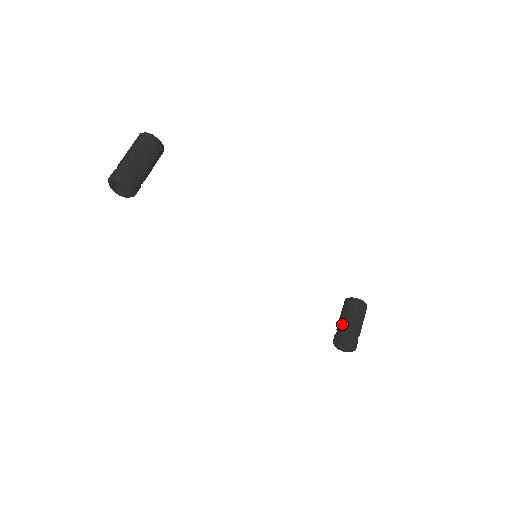
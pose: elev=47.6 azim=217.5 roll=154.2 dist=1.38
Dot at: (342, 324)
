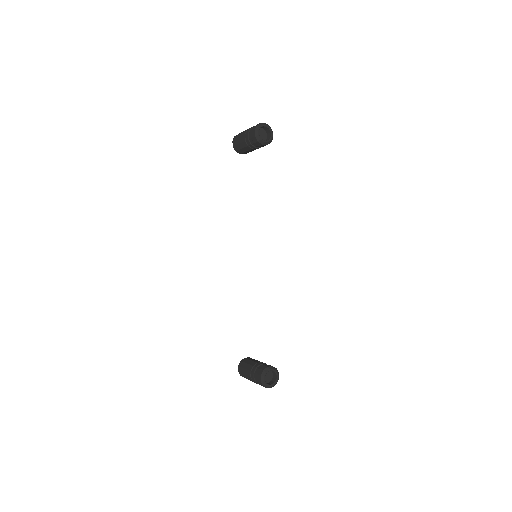
Dot at: (262, 362)
